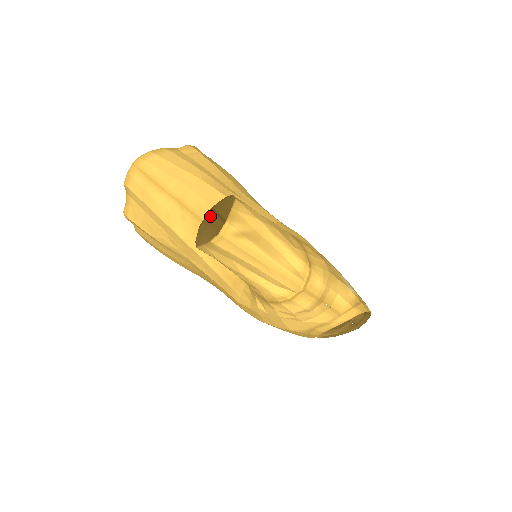
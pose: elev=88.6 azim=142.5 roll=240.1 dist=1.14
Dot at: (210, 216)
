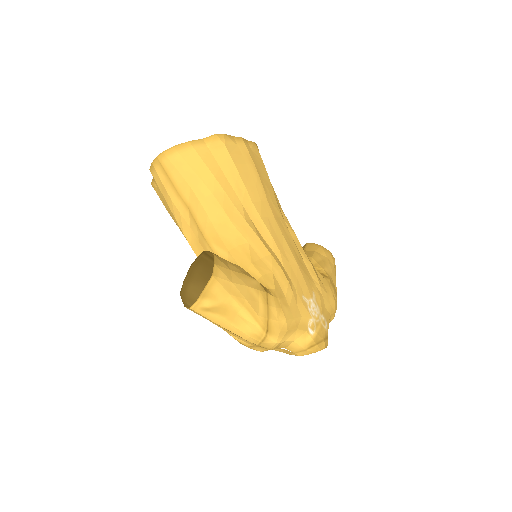
Dot at: (202, 257)
